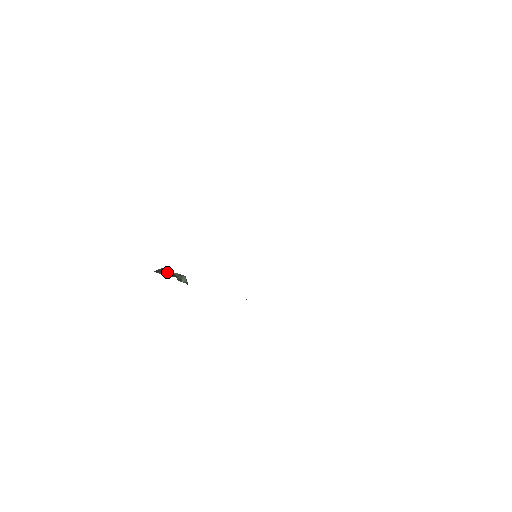
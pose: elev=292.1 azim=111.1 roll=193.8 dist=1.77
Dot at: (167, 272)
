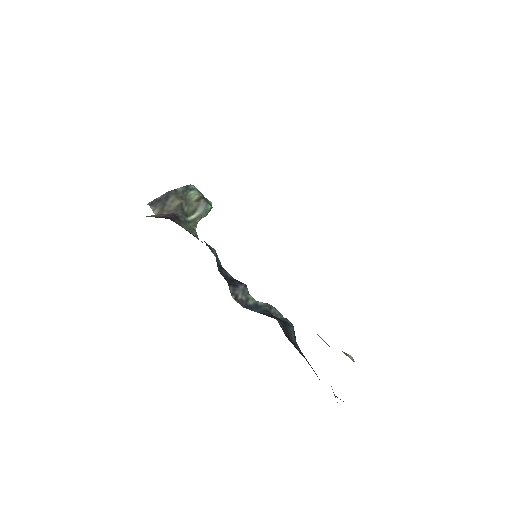
Dot at: (171, 202)
